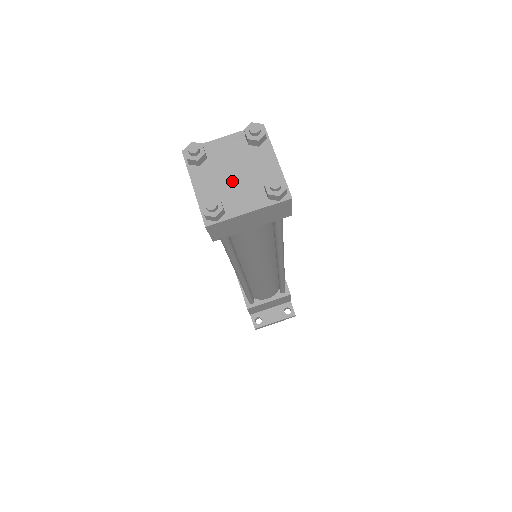
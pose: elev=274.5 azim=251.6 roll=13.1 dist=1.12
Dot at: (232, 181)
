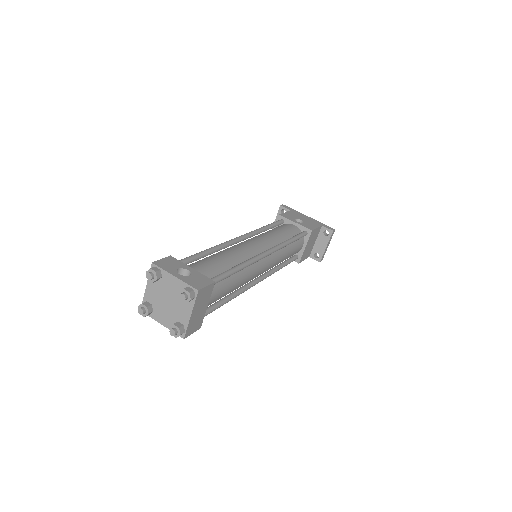
Dot at: (170, 306)
